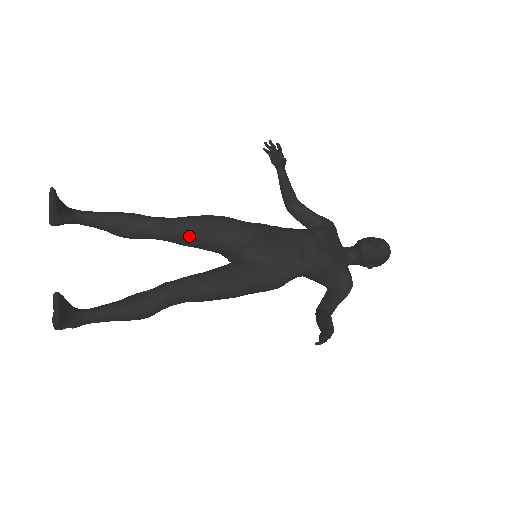
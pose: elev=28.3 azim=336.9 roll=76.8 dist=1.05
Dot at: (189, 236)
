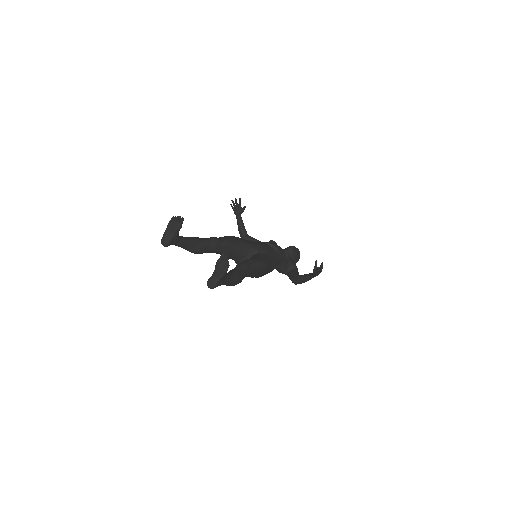
Dot at: (229, 245)
